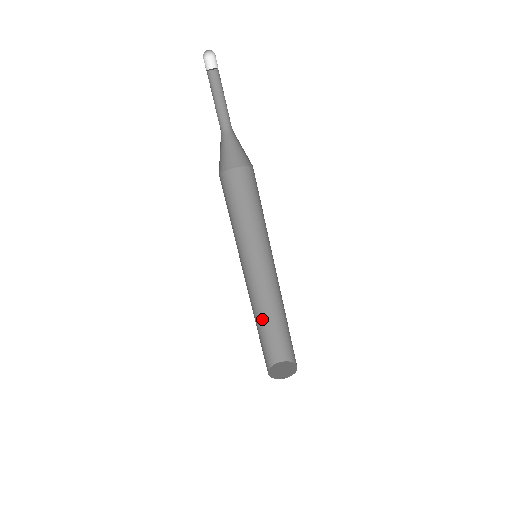
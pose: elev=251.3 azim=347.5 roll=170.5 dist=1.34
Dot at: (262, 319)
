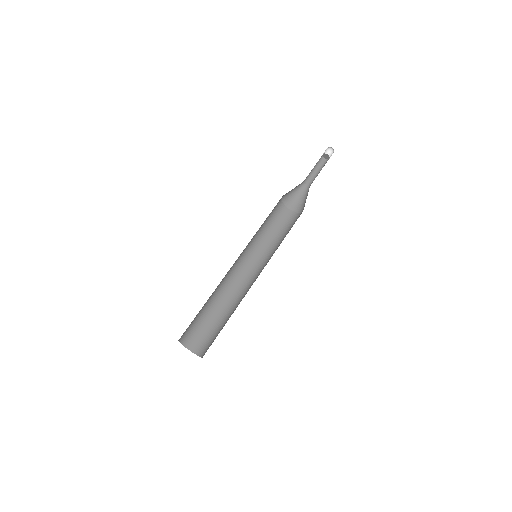
Dot at: (222, 311)
